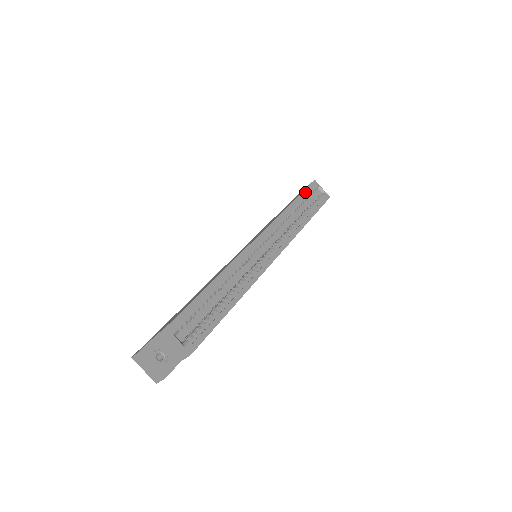
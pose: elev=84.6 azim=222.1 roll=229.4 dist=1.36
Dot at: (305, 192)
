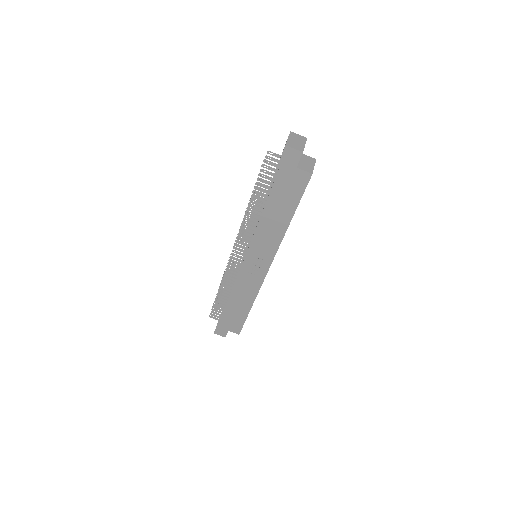
Dot at: occluded
